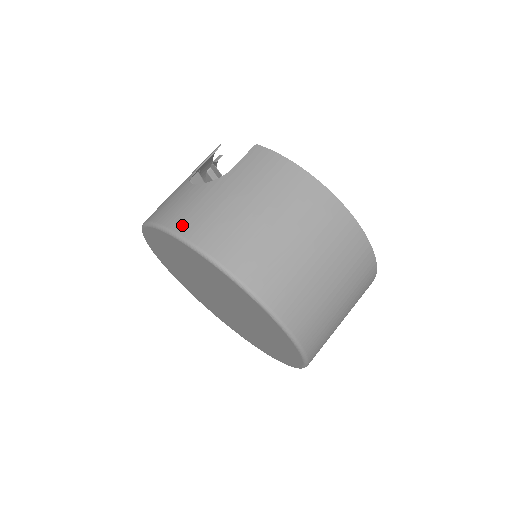
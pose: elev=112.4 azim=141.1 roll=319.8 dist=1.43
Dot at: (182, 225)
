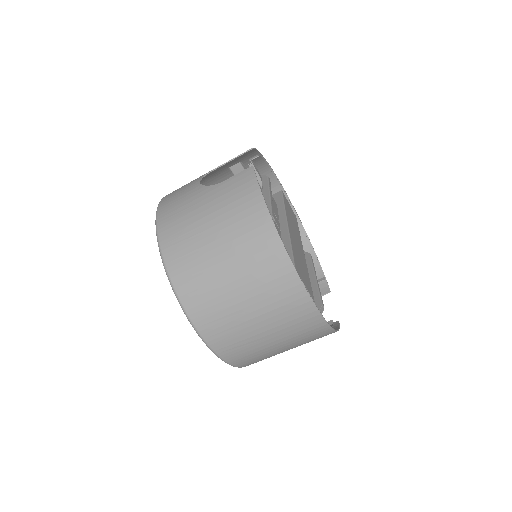
Dot at: (163, 215)
